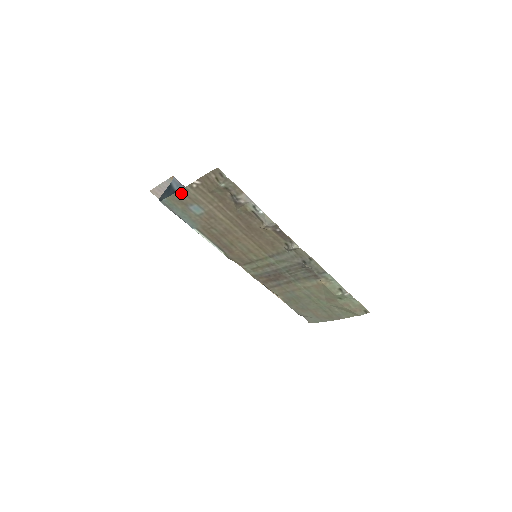
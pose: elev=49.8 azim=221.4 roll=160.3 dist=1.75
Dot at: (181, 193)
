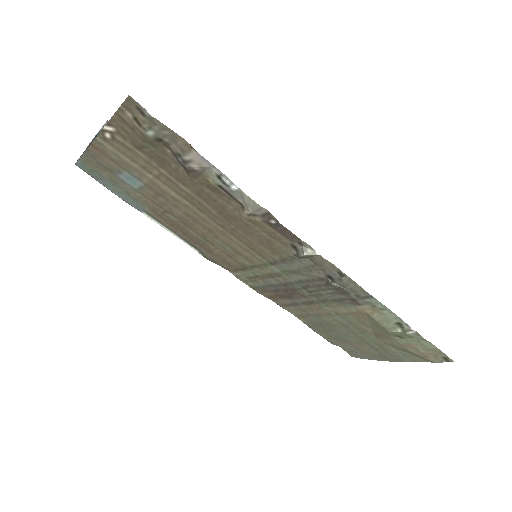
Dot at: (95, 150)
